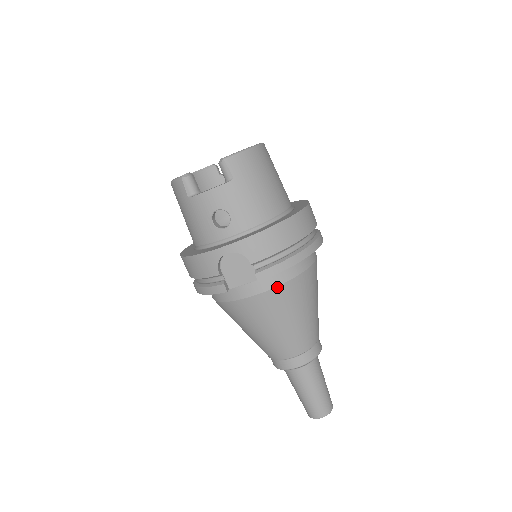
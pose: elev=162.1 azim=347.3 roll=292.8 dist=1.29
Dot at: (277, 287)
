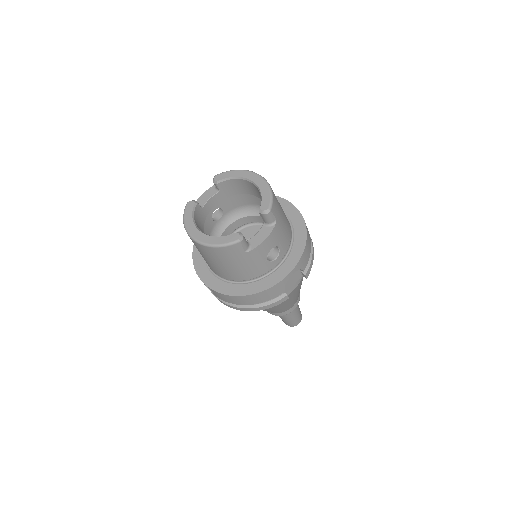
Dot at: occluded
